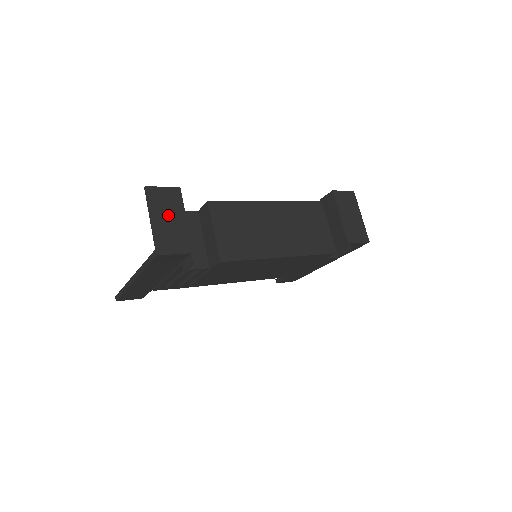
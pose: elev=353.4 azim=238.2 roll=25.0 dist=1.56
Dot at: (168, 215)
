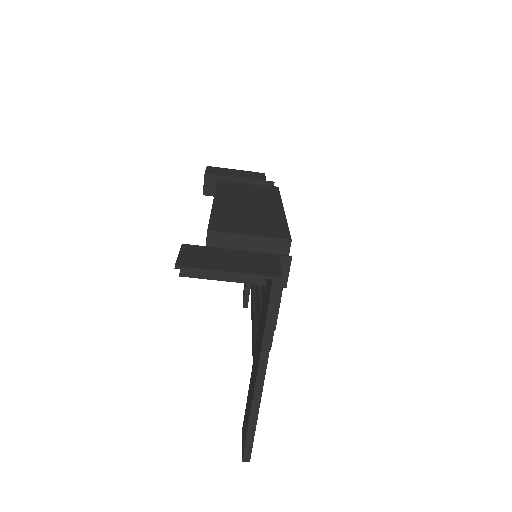
Dot at: (223, 259)
